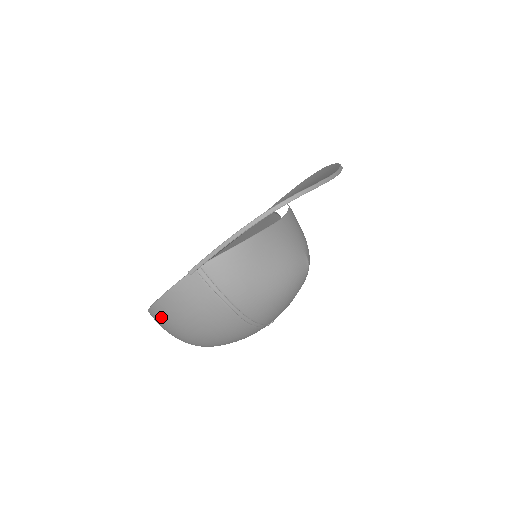
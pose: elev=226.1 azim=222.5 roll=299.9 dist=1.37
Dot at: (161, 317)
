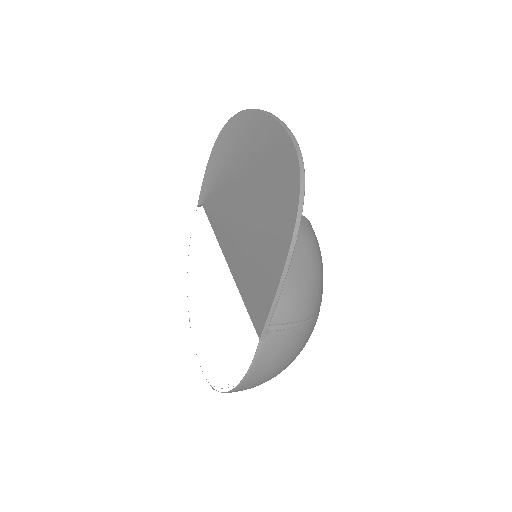
Dot at: (248, 388)
